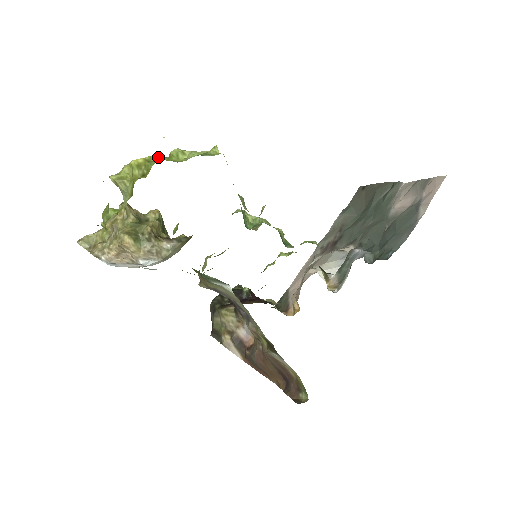
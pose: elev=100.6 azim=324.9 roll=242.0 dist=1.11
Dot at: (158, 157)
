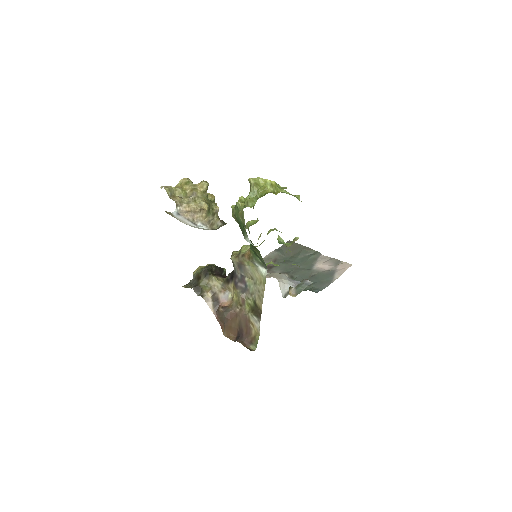
Dot at: (277, 185)
